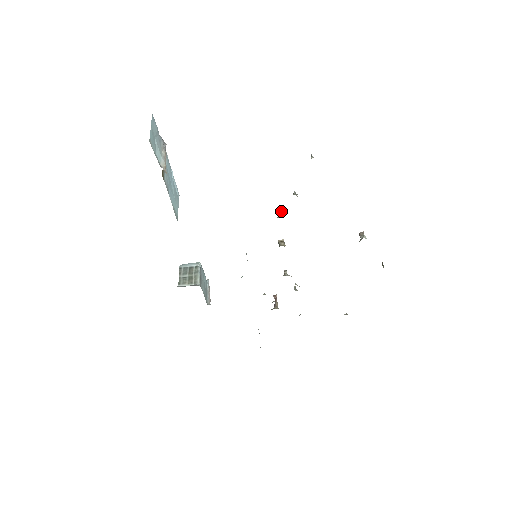
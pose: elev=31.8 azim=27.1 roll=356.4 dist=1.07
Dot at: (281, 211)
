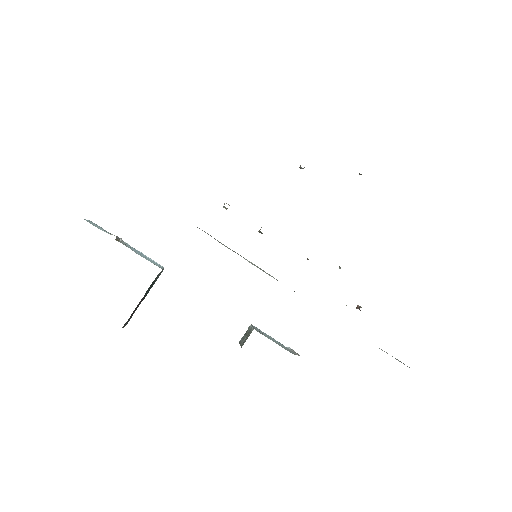
Dot at: (224, 204)
